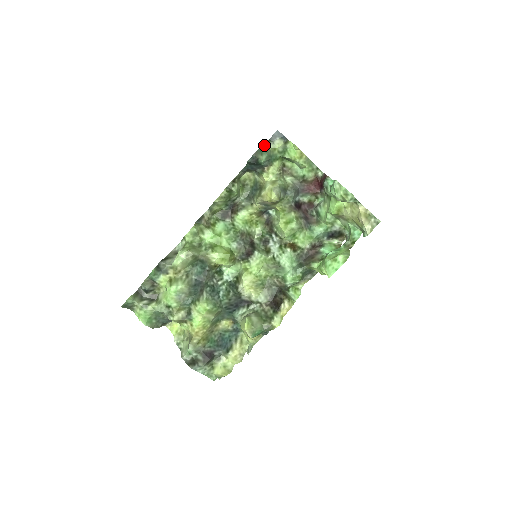
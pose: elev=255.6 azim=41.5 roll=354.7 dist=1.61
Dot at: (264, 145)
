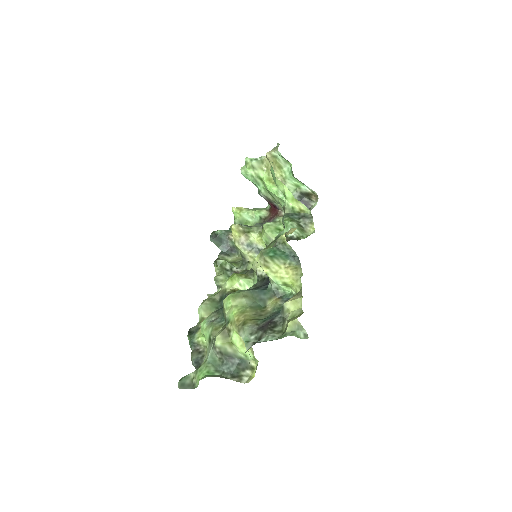
Dot at: occluded
